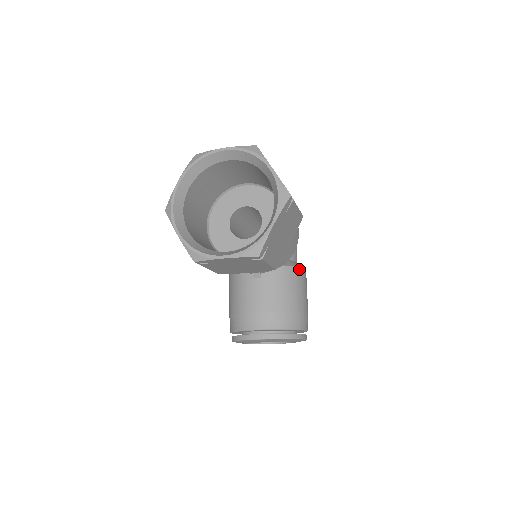
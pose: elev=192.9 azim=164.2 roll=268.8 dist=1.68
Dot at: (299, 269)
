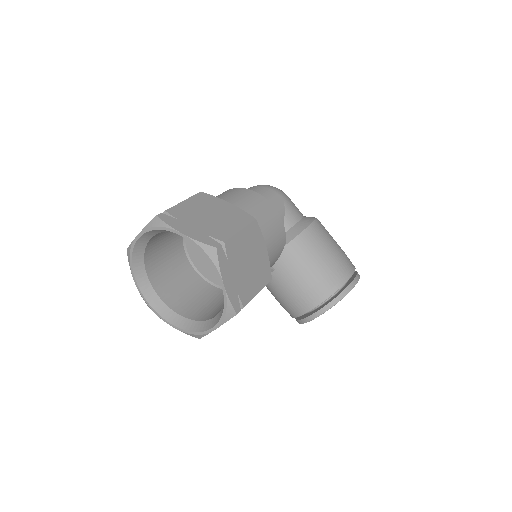
Dot at: (303, 233)
